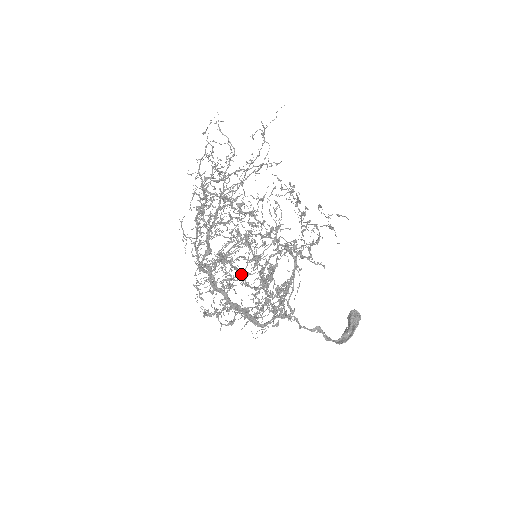
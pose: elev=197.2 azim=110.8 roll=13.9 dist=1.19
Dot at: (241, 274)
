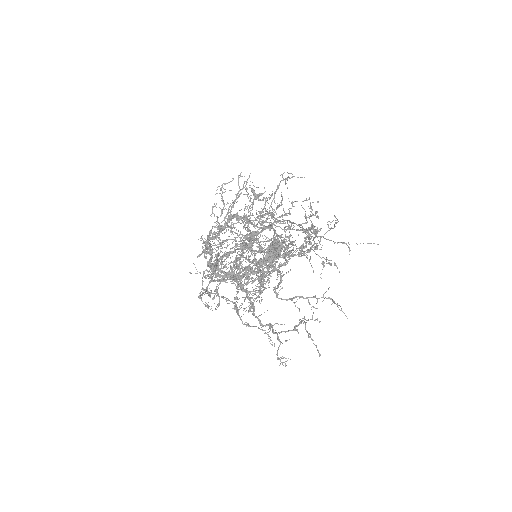
Dot at: (253, 308)
